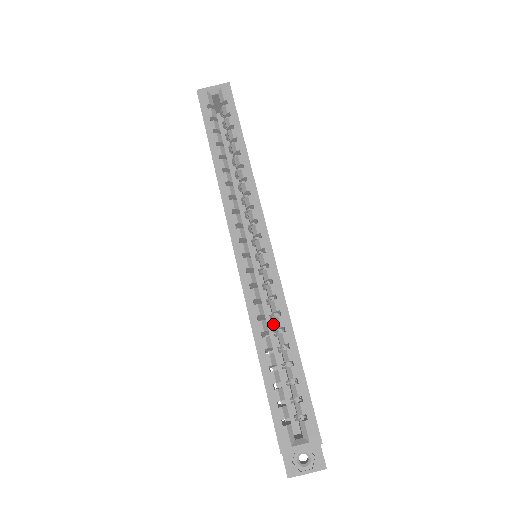
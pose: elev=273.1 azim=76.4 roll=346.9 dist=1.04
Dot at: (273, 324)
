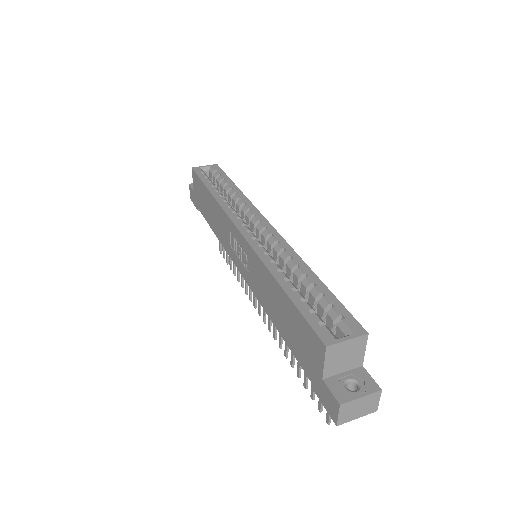
Dot at: occluded
